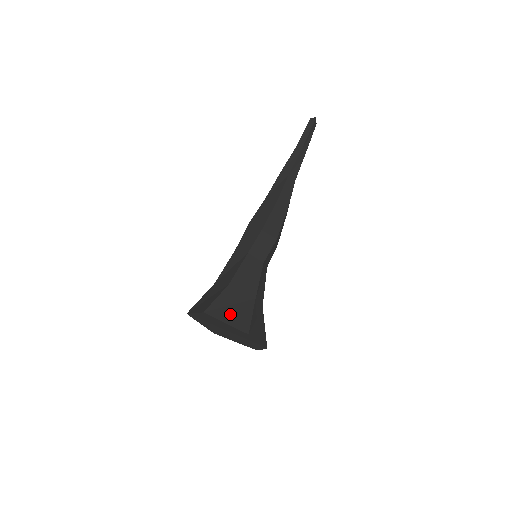
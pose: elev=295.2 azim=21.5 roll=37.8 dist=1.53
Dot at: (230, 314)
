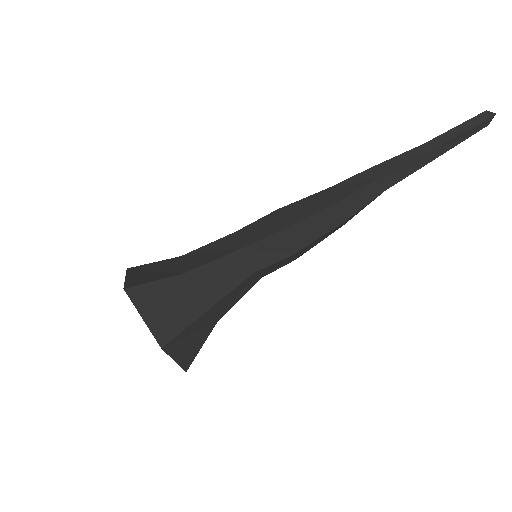
Dot at: (157, 310)
